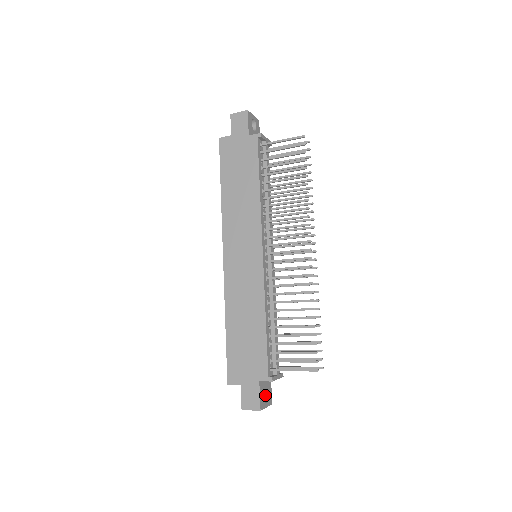
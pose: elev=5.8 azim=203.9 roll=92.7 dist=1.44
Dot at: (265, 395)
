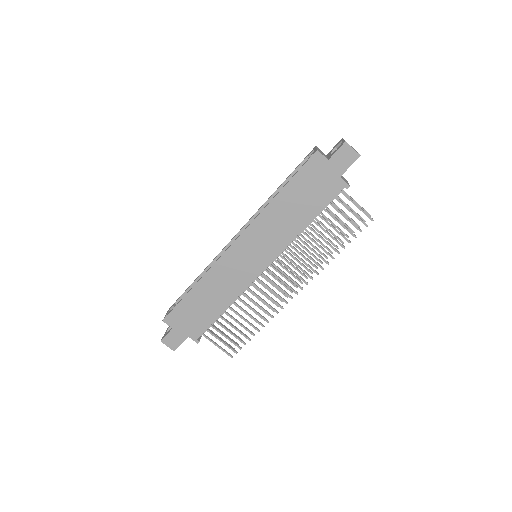
Dot at: occluded
